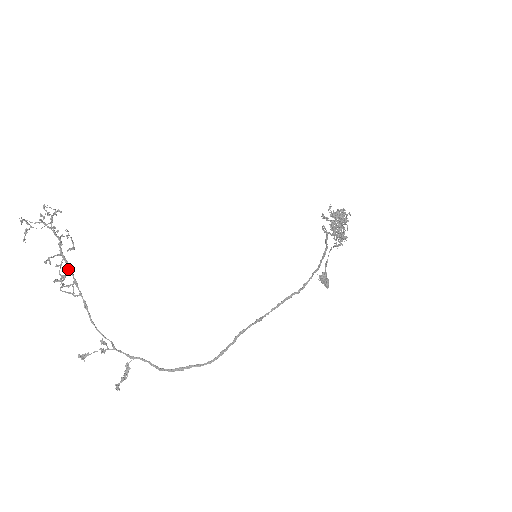
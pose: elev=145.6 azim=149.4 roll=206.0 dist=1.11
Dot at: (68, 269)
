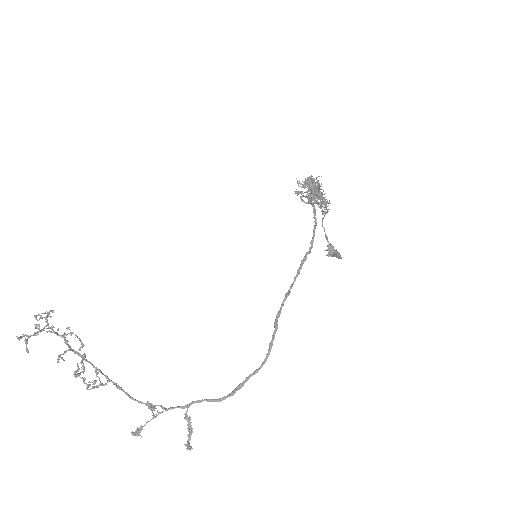
Dot at: (83, 358)
